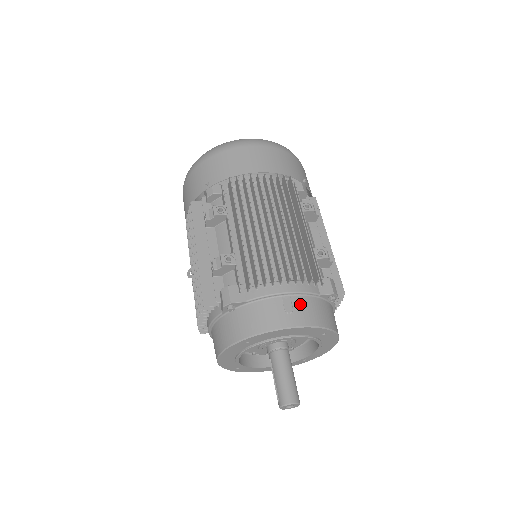
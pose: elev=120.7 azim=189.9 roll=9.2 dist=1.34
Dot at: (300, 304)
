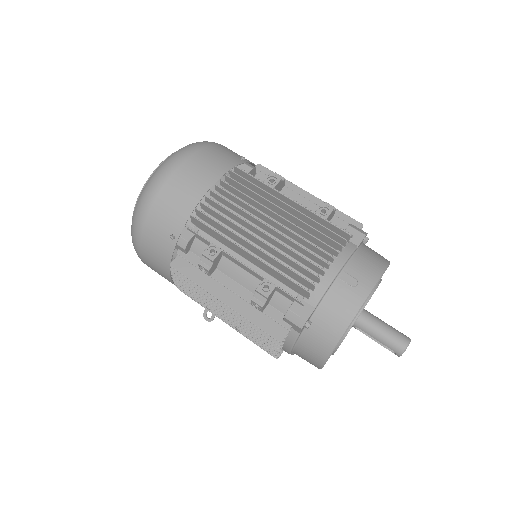
Dot at: (355, 269)
